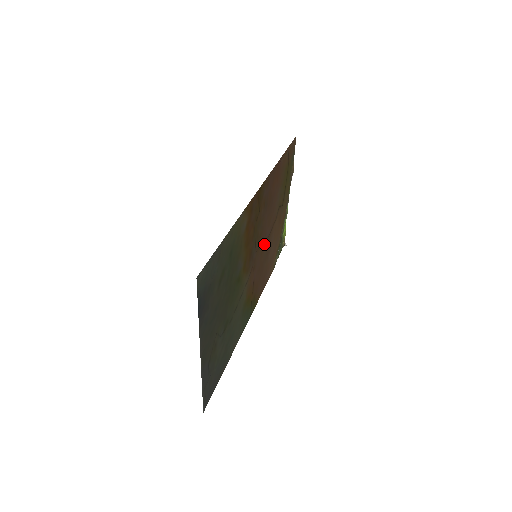
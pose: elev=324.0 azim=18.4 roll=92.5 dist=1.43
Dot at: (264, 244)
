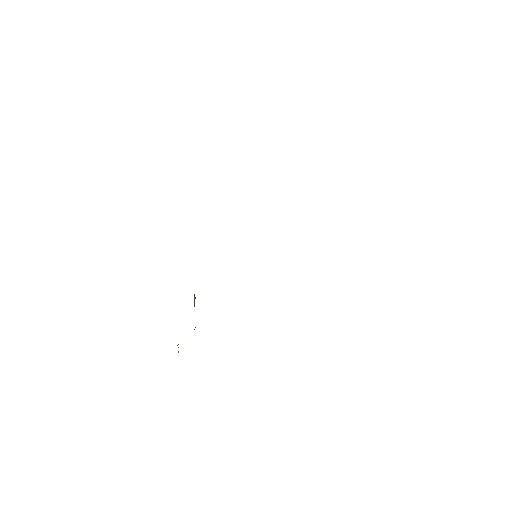
Dot at: occluded
